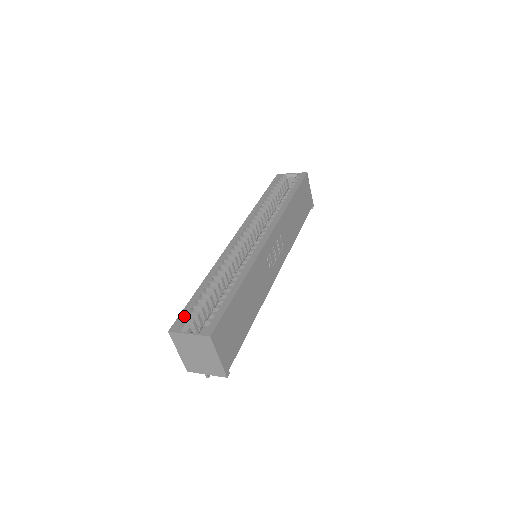
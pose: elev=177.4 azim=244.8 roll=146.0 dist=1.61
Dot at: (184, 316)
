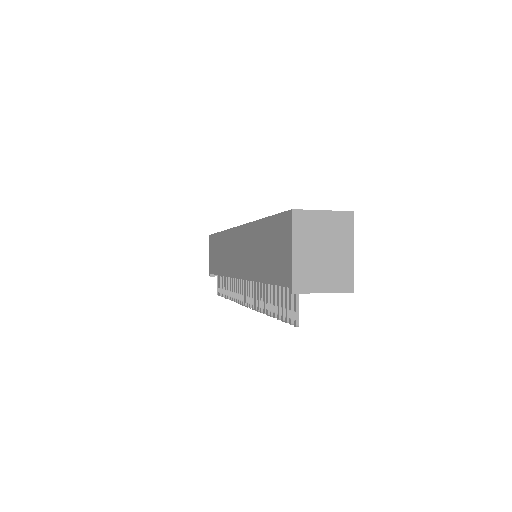
Dot at: occluded
